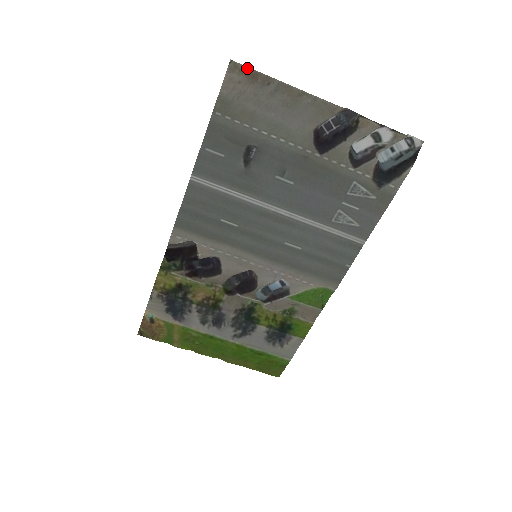
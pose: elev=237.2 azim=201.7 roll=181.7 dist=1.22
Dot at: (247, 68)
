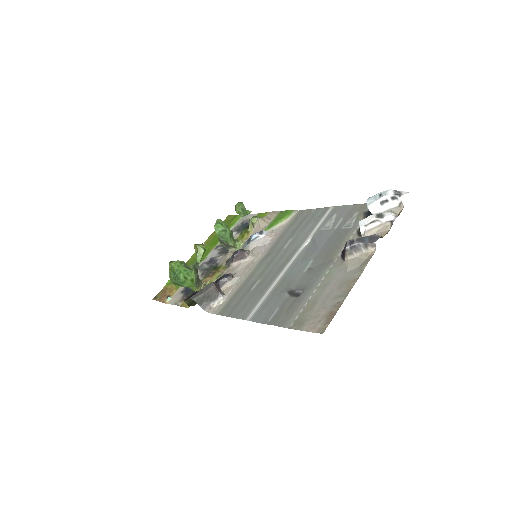
Dot at: occluded
